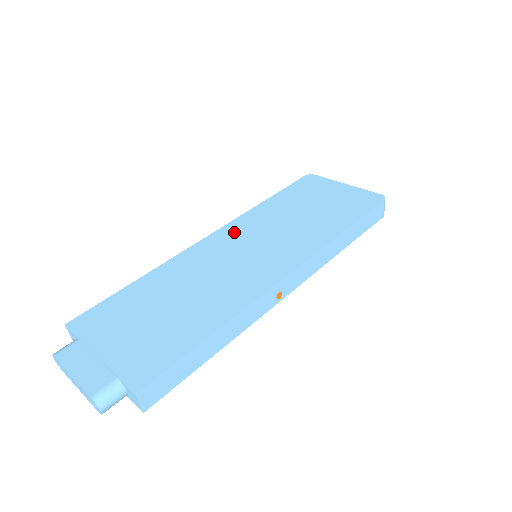
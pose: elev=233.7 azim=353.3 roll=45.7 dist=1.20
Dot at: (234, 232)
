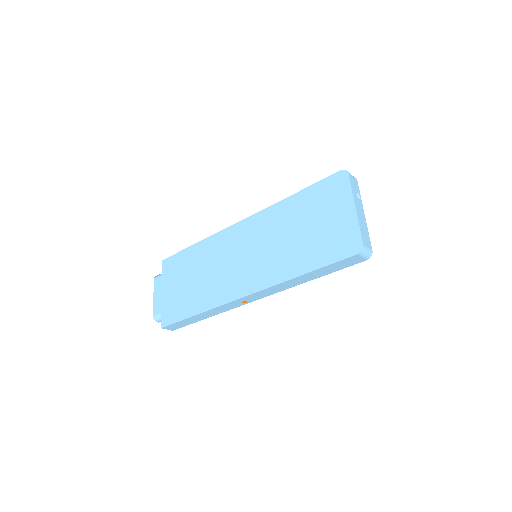
Dot at: (252, 228)
